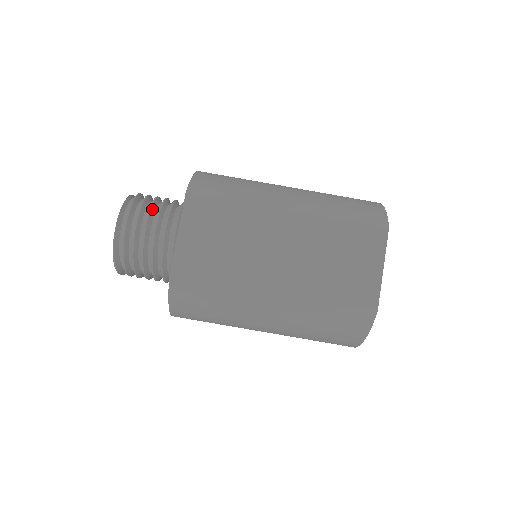
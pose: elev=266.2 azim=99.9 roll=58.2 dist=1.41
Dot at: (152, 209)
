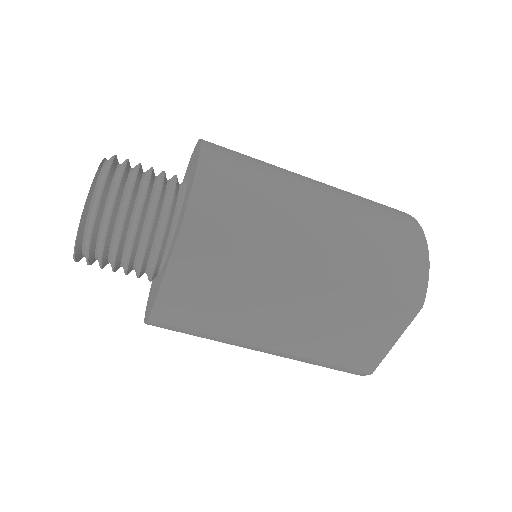
Dot at: (128, 214)
